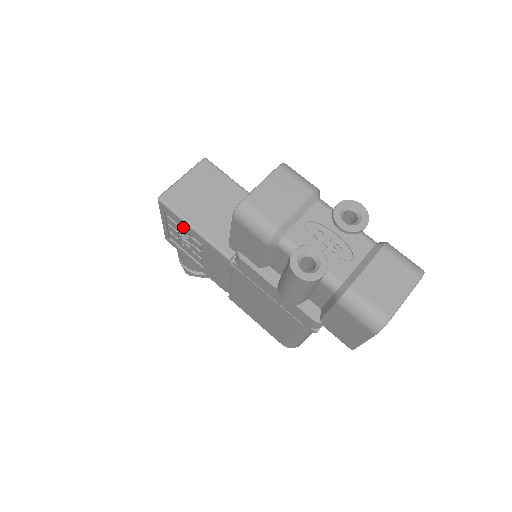
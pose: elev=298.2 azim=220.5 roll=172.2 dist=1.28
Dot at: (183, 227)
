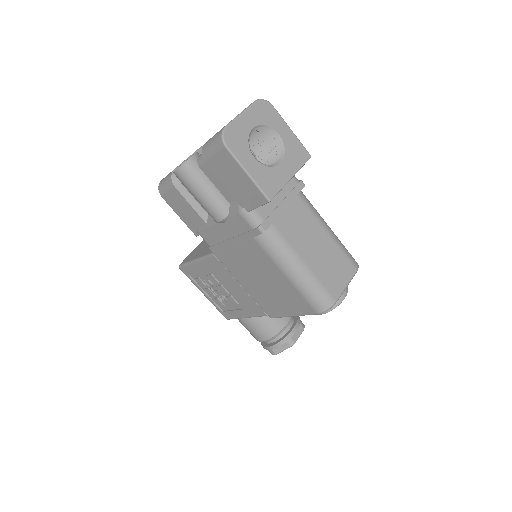
Dot at: (197, 272)
